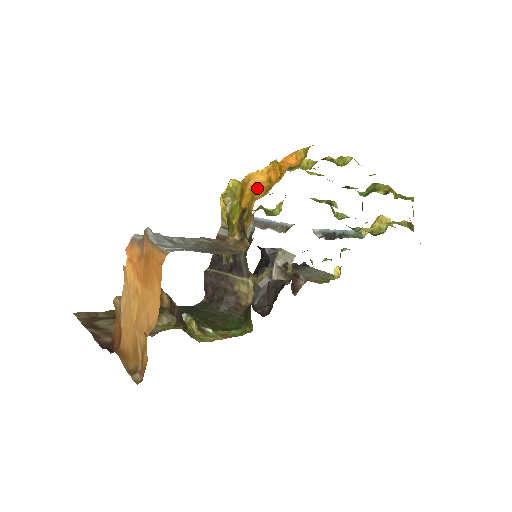
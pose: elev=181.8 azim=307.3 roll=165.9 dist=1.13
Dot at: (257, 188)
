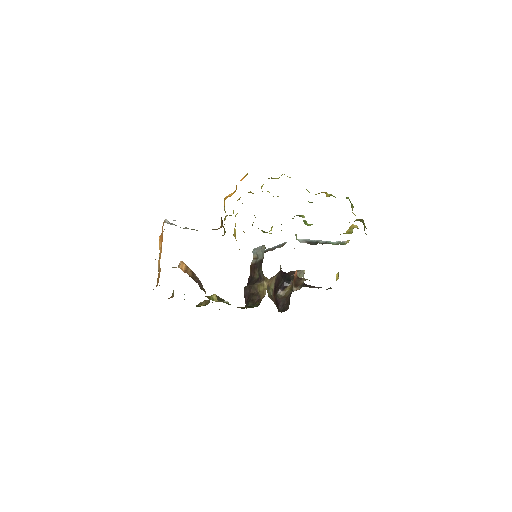
Dot at: occluded
